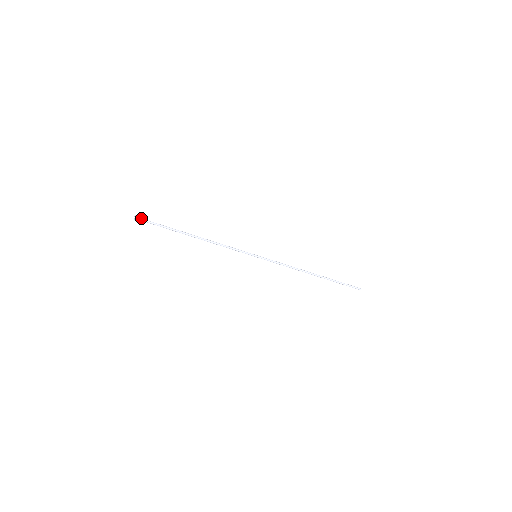
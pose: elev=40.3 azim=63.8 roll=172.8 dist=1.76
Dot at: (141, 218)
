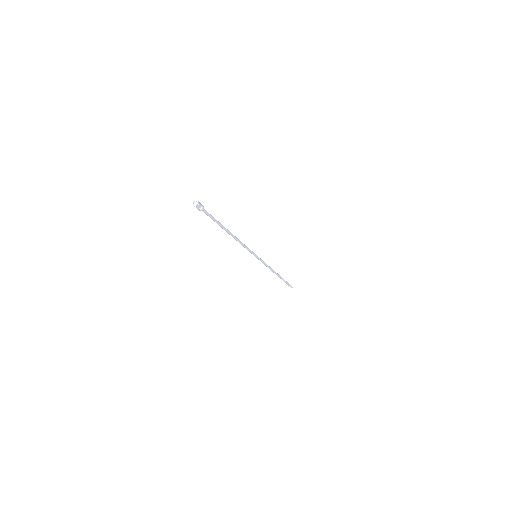
Dot at: (201, 204)
